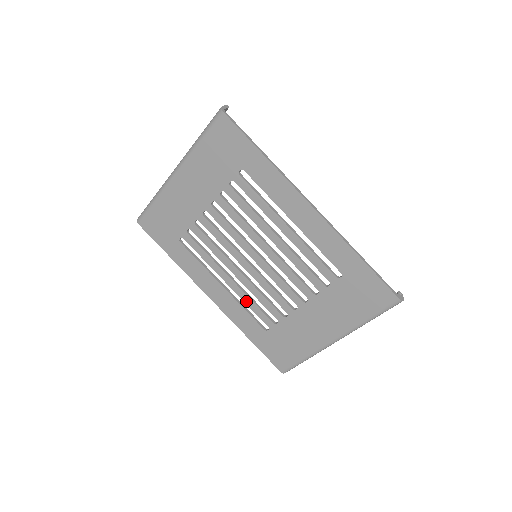
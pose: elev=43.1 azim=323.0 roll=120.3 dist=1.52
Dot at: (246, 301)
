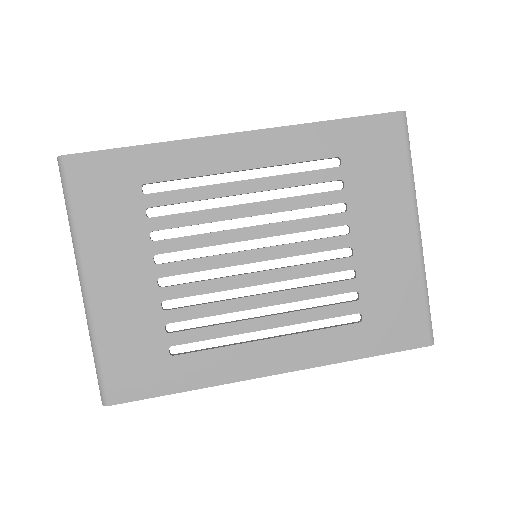
Dot at: (307, 318)
